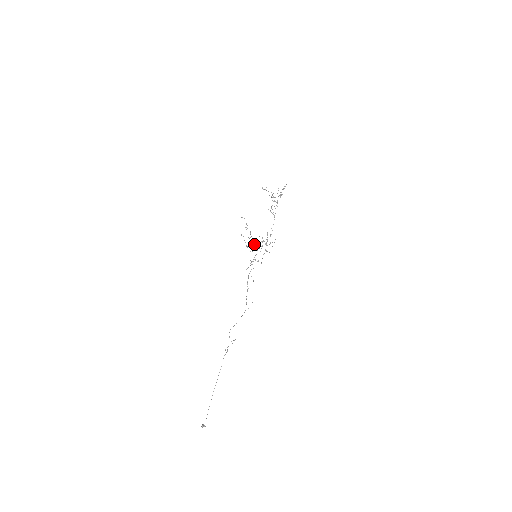
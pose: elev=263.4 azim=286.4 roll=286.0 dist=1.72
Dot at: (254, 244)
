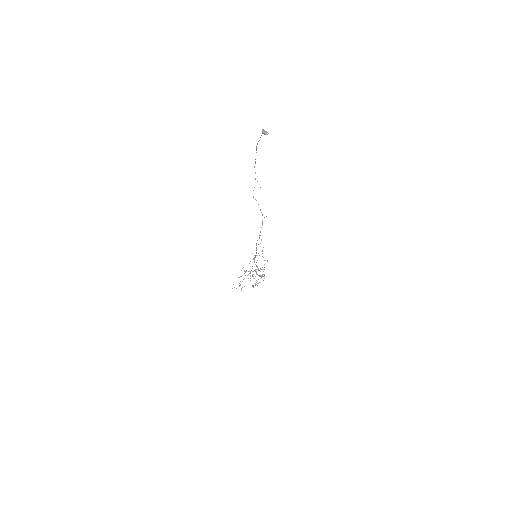
Dot at: occluded
